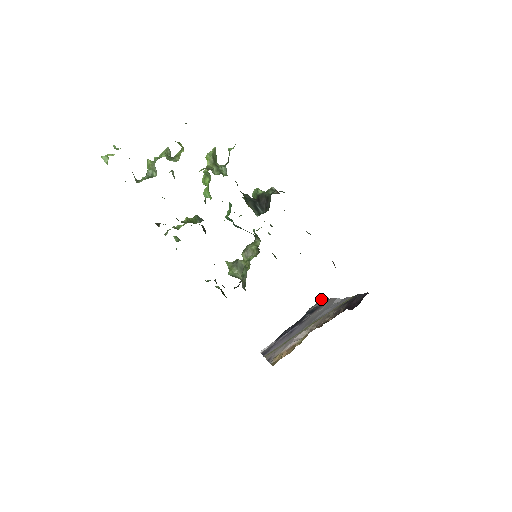
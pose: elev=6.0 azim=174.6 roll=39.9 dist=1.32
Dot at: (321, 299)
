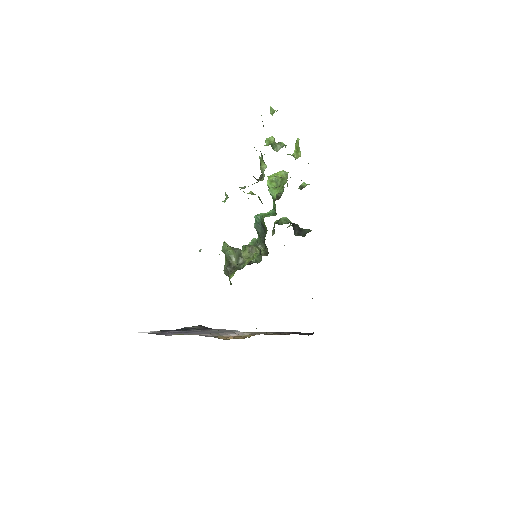
Dot at: (200, 326)
